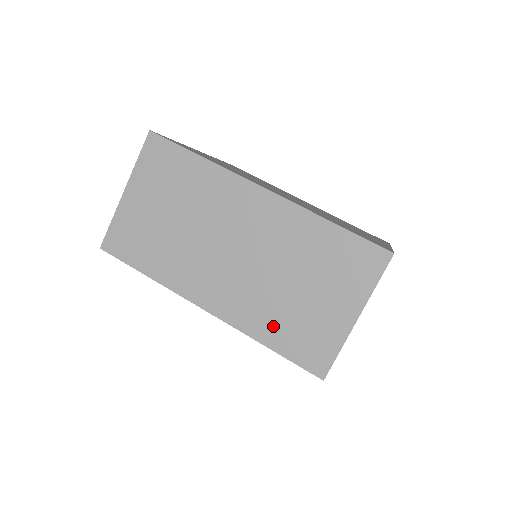
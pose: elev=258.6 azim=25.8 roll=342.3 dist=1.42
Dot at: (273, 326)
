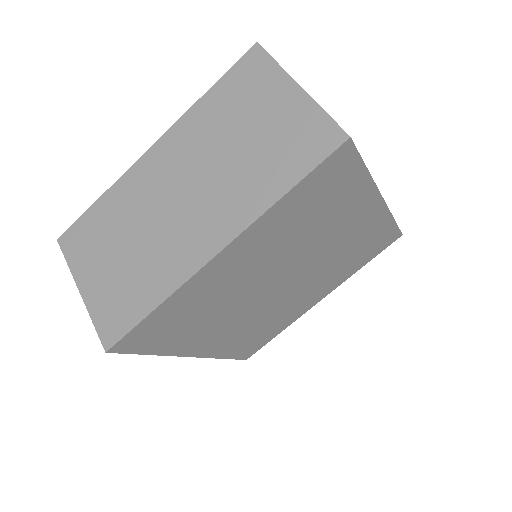
Dot at: (269, 178)
